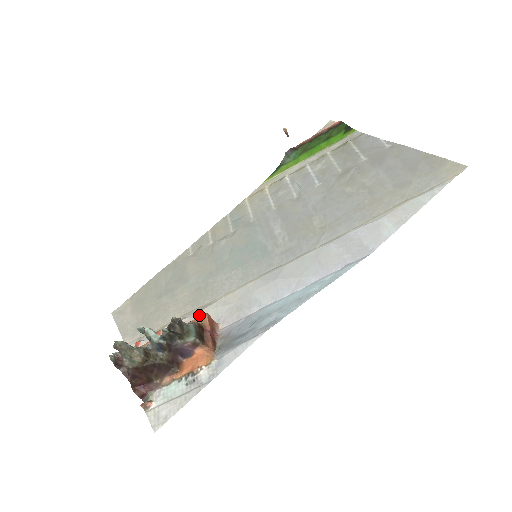
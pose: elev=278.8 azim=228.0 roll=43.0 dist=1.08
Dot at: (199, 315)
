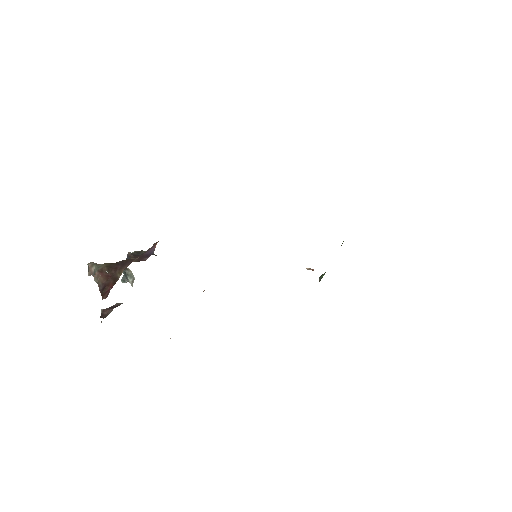
Dot at: occluded
